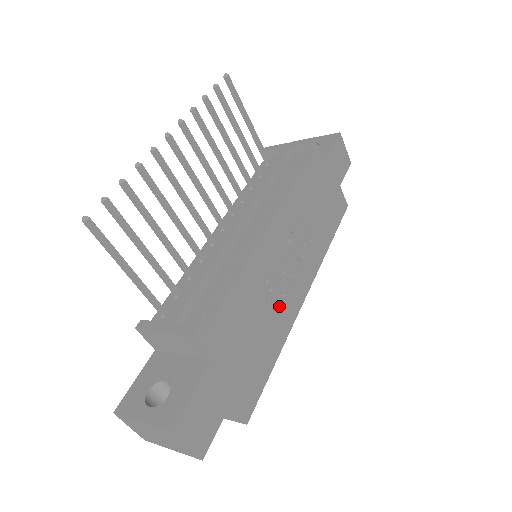
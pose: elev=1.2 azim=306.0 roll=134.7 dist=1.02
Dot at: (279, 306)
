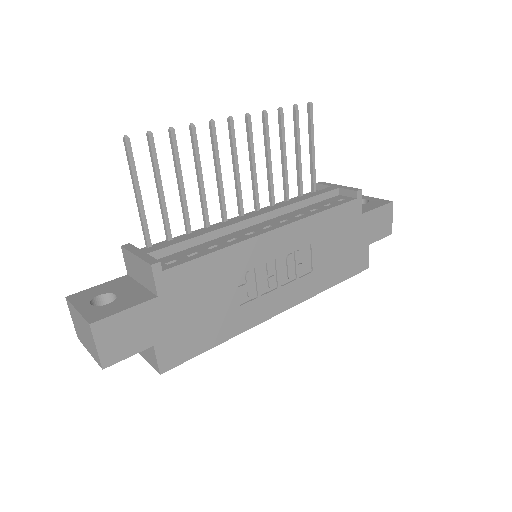
Dot at: (247, 302)
